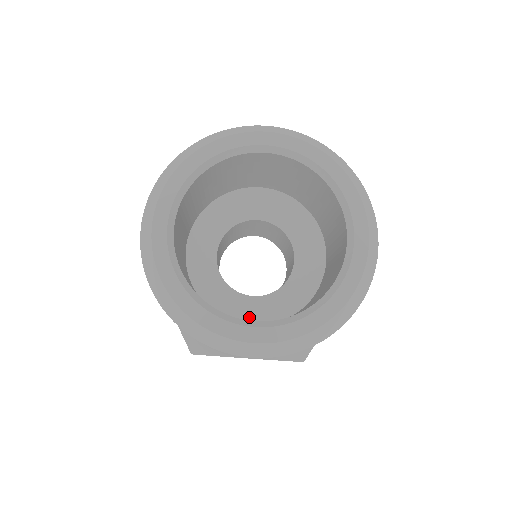
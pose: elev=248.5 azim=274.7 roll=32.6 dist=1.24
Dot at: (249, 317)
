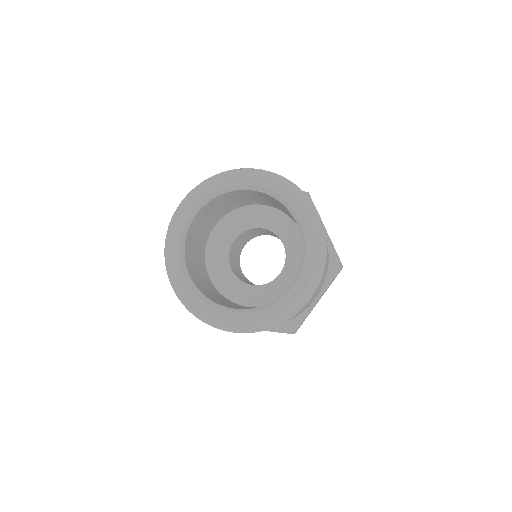
Dot at: occluded
